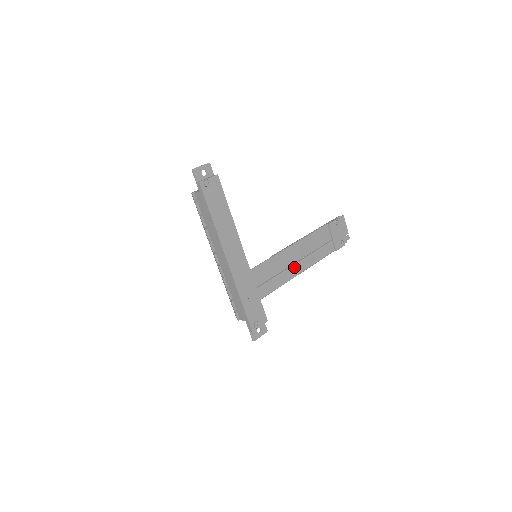
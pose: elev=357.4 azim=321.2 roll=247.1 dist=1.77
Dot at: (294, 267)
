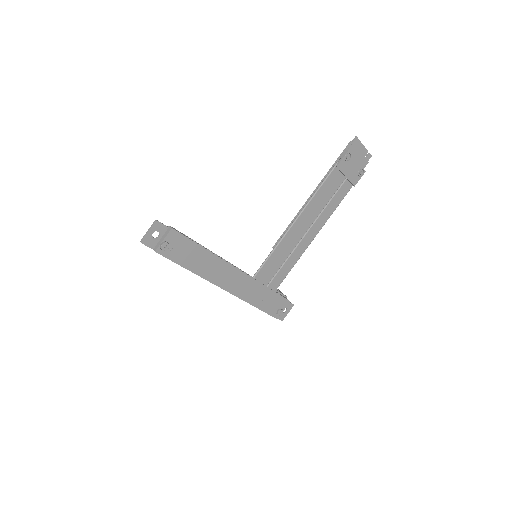
Dot at: (305, 238)
